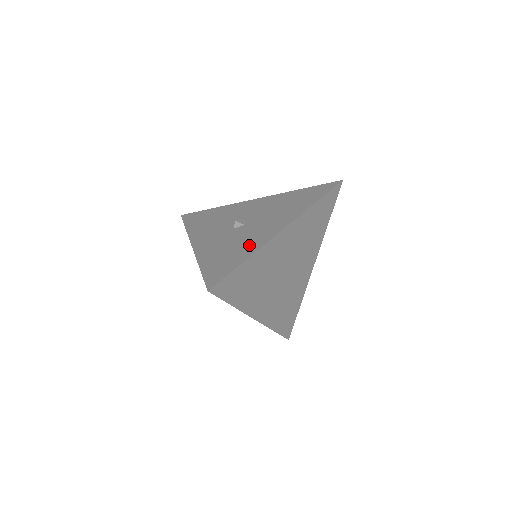
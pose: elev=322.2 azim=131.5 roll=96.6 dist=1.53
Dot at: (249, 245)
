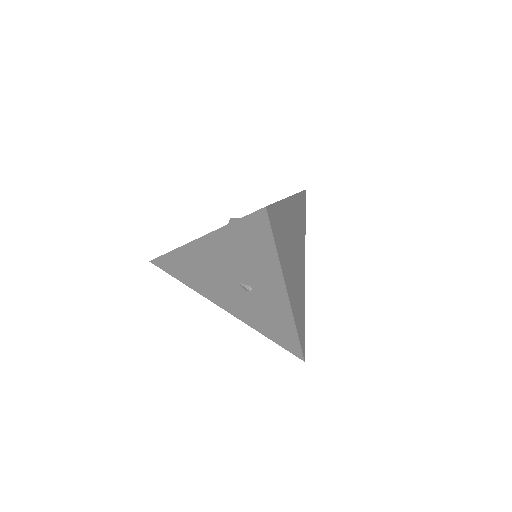
Dot at: occluded
